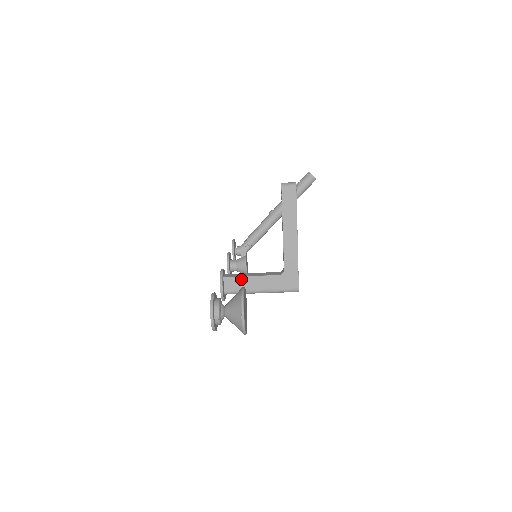
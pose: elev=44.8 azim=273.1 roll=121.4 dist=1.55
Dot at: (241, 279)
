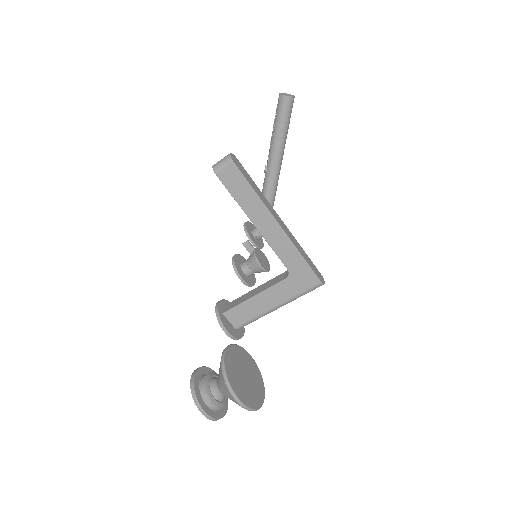
Dot at: (244, 306)
